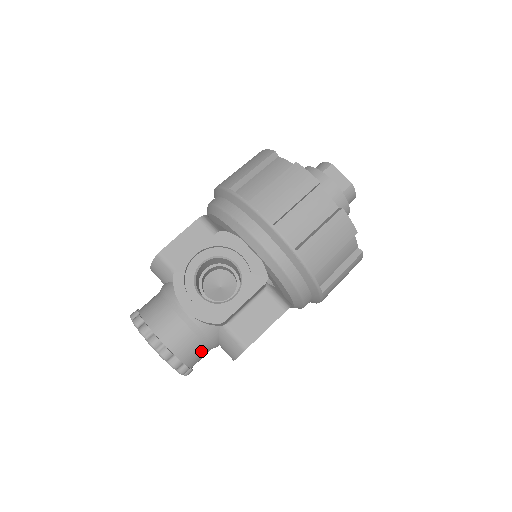
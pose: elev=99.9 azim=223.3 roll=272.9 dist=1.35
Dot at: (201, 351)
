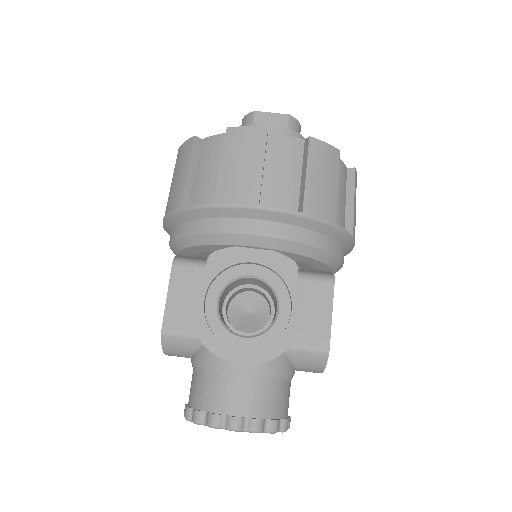
Dot at: (285, 392)
